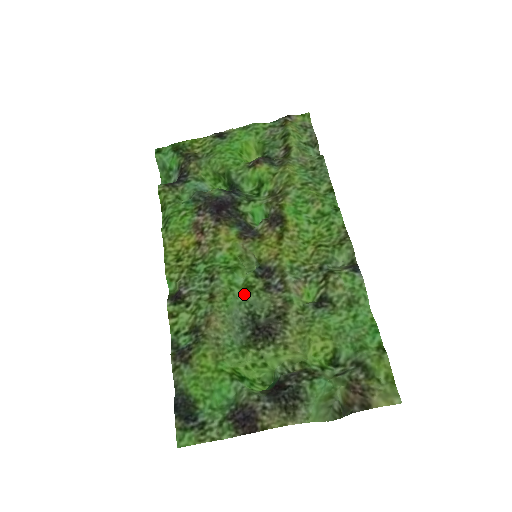
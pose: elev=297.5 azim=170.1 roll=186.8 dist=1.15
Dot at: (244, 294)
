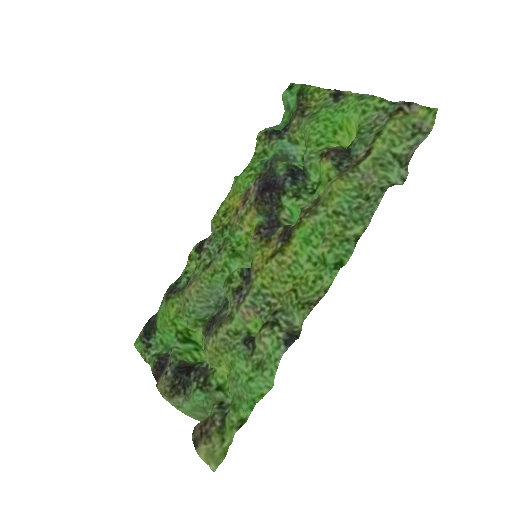
Dot at: (225, 282)
